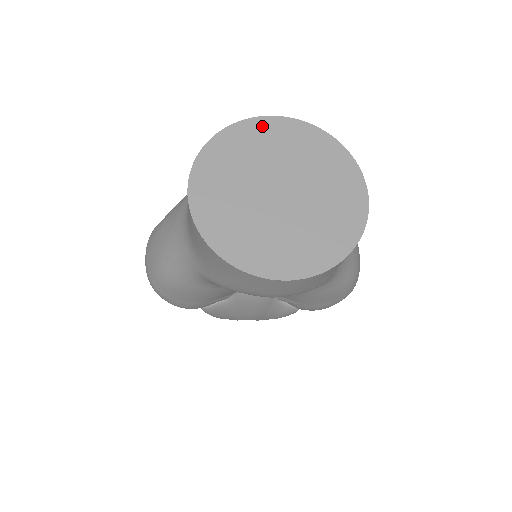
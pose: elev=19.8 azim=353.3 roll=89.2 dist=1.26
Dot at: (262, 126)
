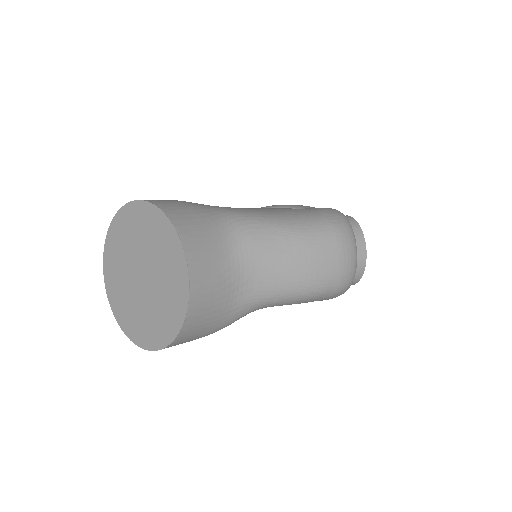
Dot at: (129, 213)
